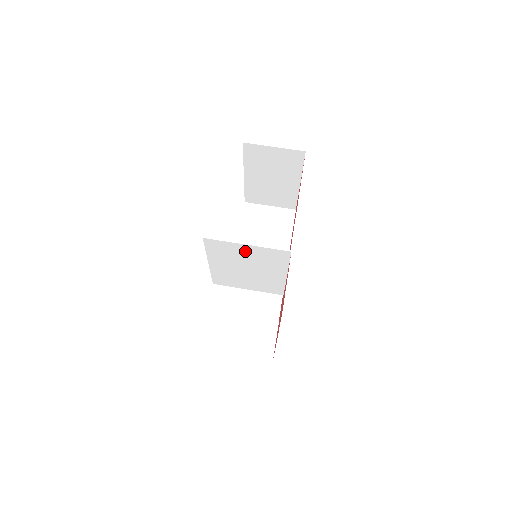
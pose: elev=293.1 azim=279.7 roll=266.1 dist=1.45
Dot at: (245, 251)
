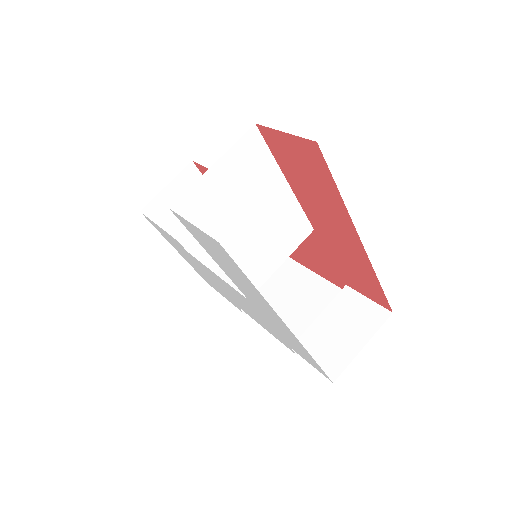
Dot at: (222, 182)
